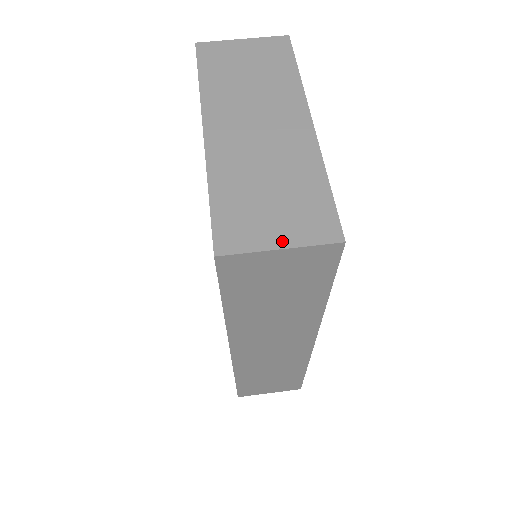
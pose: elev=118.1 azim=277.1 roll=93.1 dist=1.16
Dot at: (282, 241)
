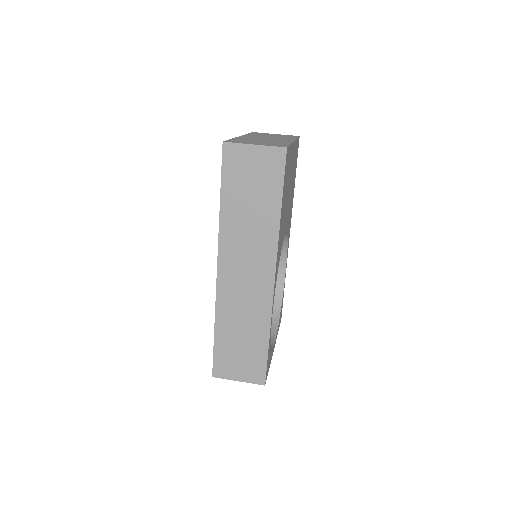
Dot at: (257, 144)
